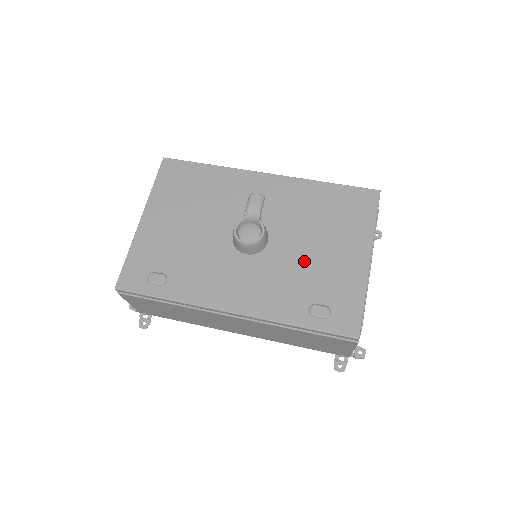
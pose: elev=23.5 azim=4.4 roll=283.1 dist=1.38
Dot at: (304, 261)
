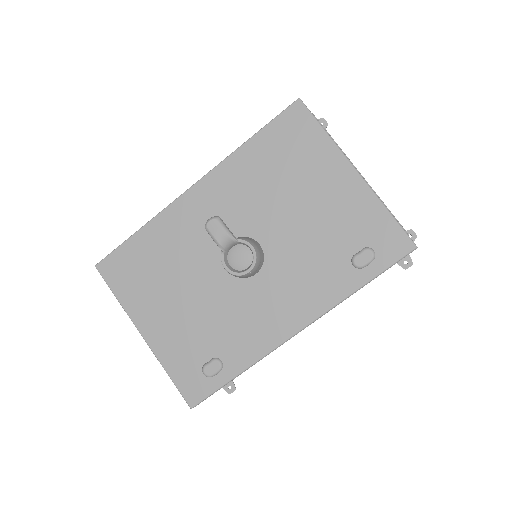
Dot at: (306, 230)
